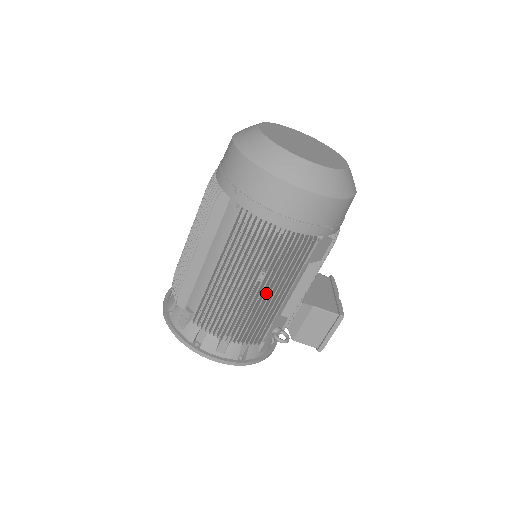
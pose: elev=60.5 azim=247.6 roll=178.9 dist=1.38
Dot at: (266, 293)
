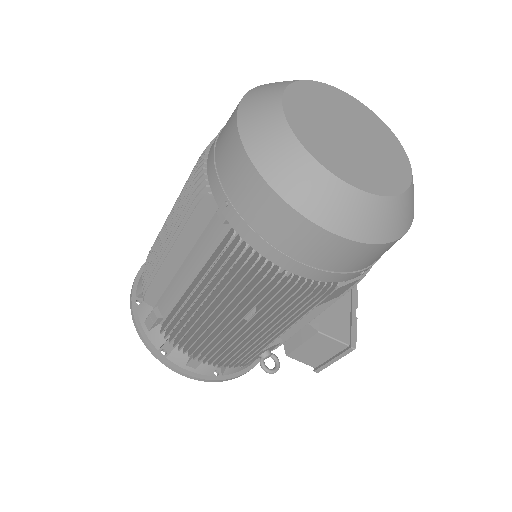
Dot at: occluded
